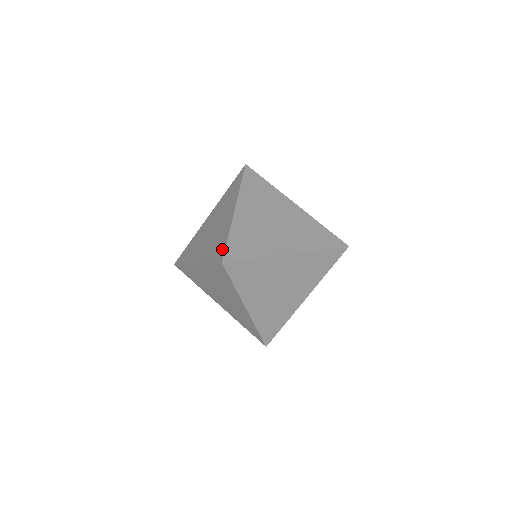
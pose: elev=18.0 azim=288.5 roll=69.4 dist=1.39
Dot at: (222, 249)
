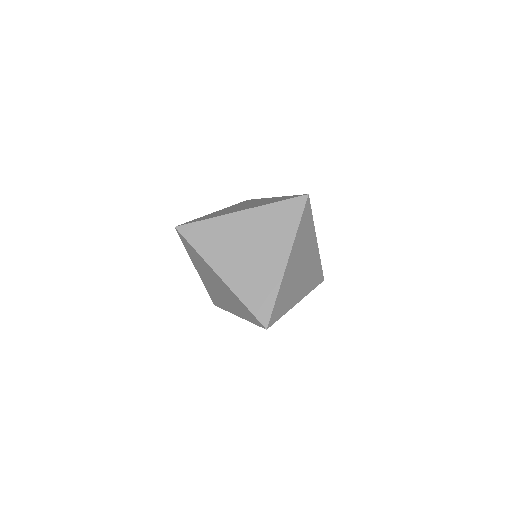
Dot at: occluded
